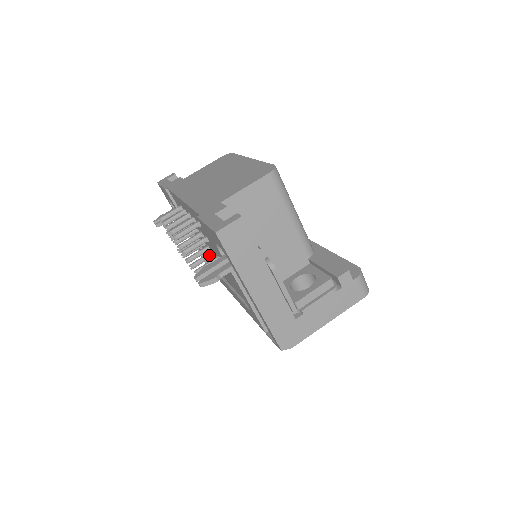
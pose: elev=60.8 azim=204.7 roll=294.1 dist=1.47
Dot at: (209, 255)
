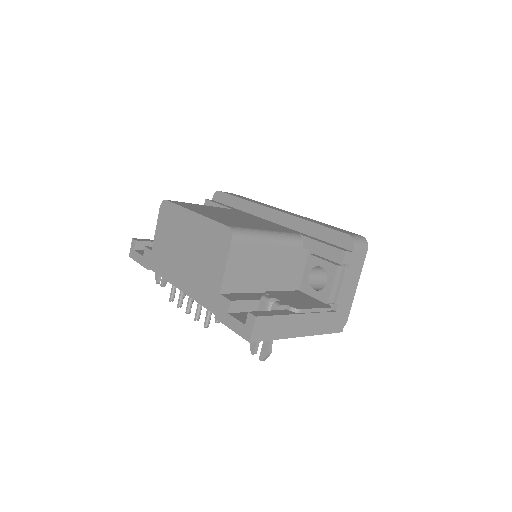
Dot at: occluded
